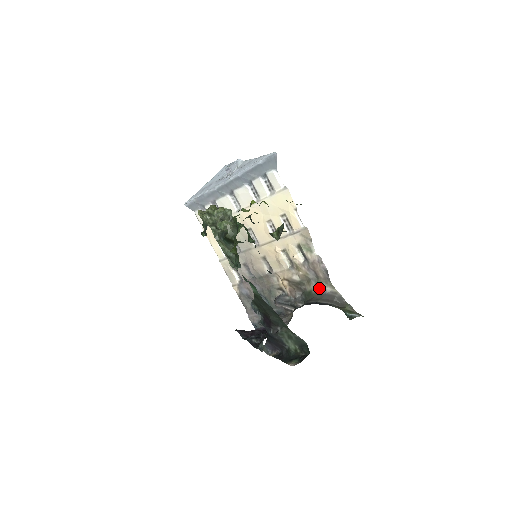
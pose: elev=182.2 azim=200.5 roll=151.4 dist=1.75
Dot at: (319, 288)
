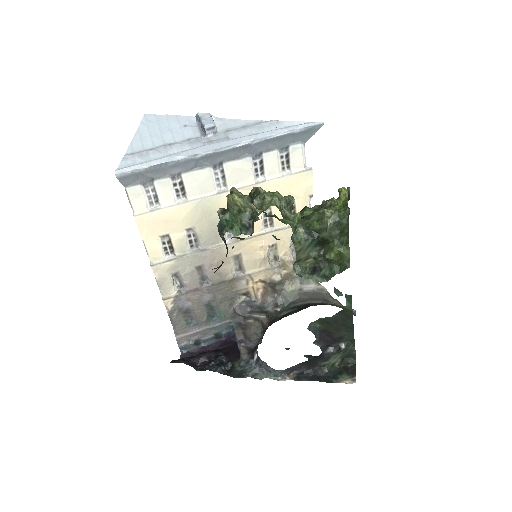
Dot at: (305, 287)
